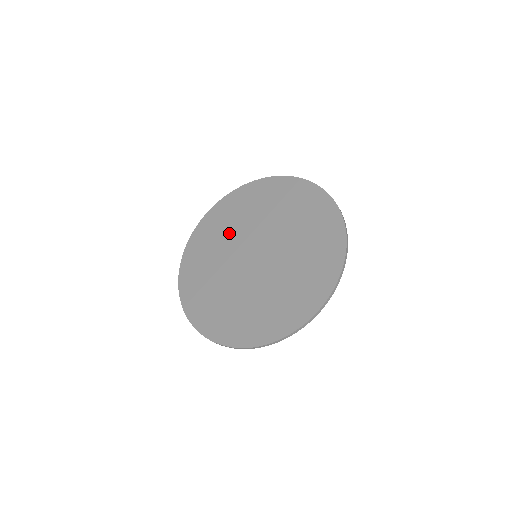
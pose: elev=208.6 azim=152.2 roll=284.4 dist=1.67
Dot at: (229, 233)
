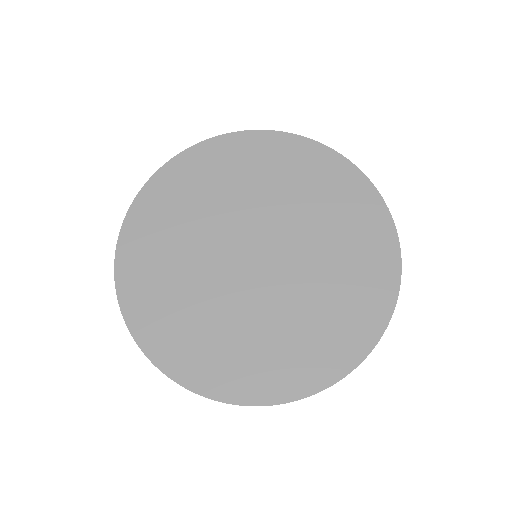
Dot at: (264, 190)
